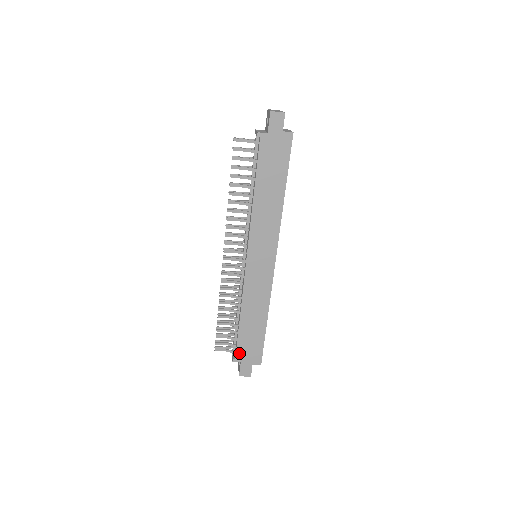
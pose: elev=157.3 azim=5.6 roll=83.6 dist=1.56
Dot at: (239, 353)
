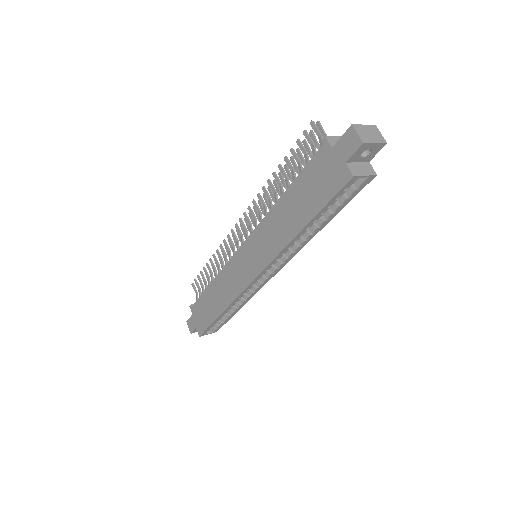
Dot at: (195, 307)
